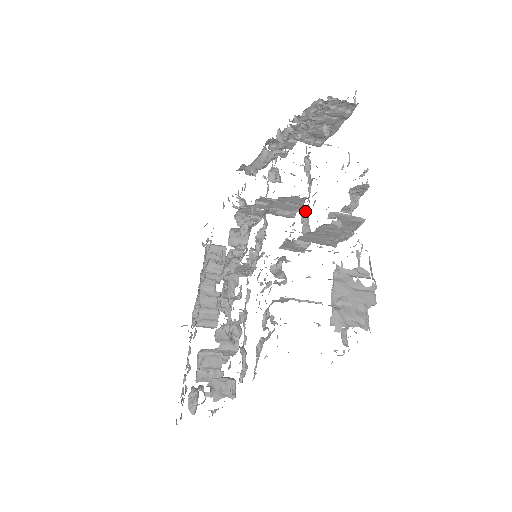
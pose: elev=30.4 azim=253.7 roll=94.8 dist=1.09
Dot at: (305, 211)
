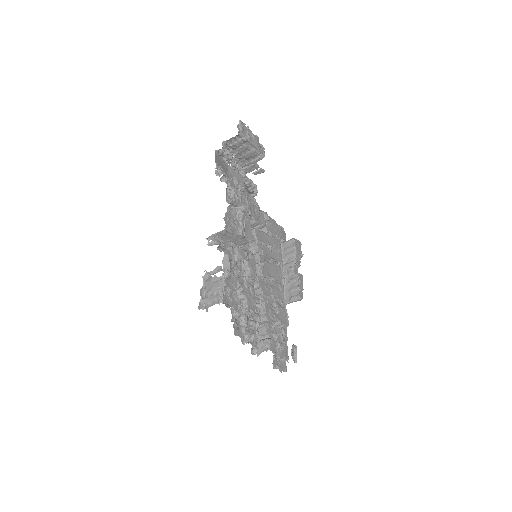
Dot at: occluded
